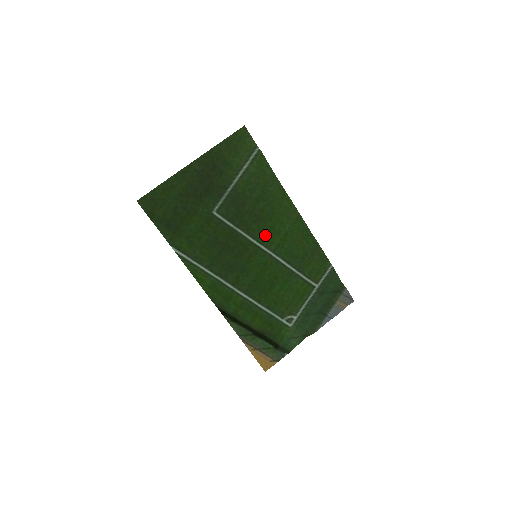
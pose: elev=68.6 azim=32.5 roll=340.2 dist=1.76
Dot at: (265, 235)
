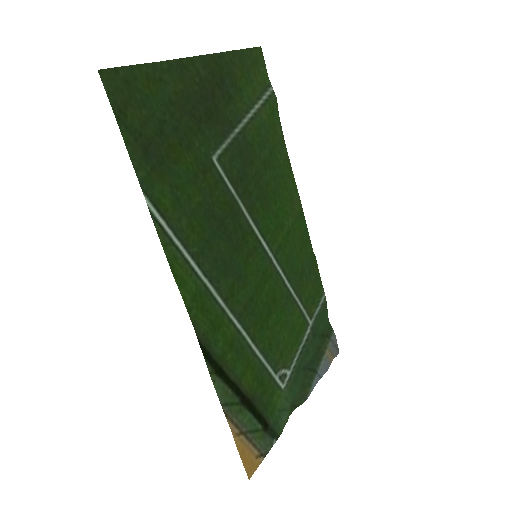
Dot at: (269, 224)
